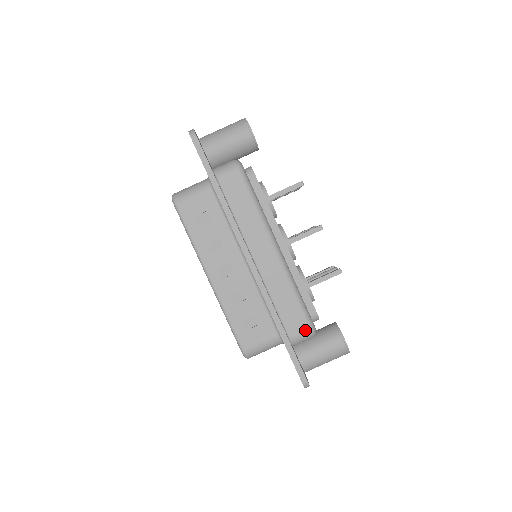
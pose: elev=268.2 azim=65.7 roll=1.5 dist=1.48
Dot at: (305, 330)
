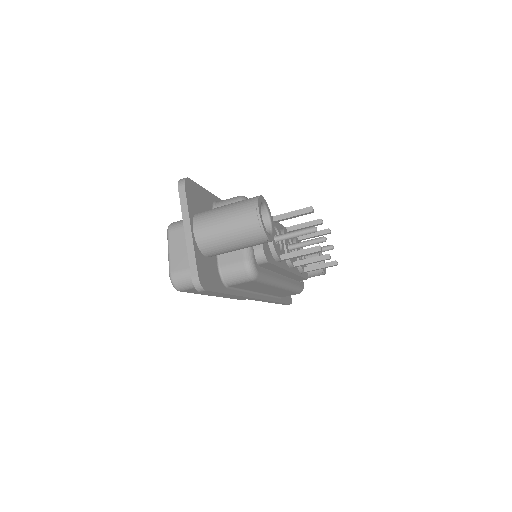
Dot at: occluded
